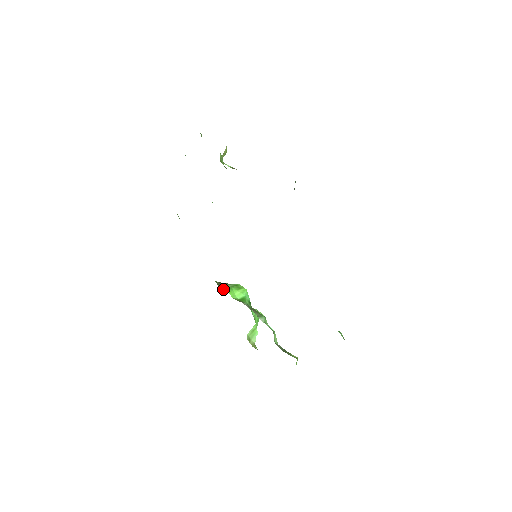
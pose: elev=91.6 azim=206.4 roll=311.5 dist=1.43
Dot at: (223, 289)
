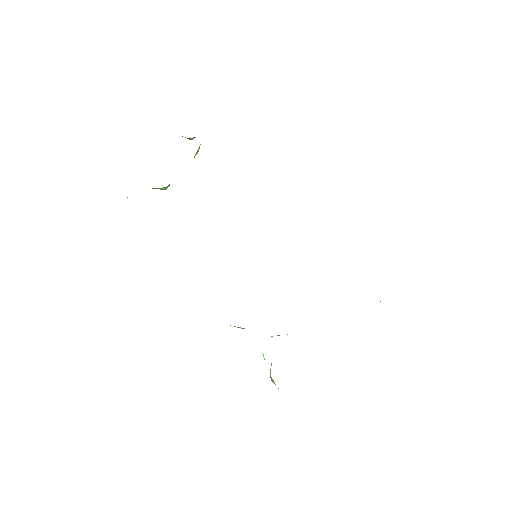
Dot at: occluded
